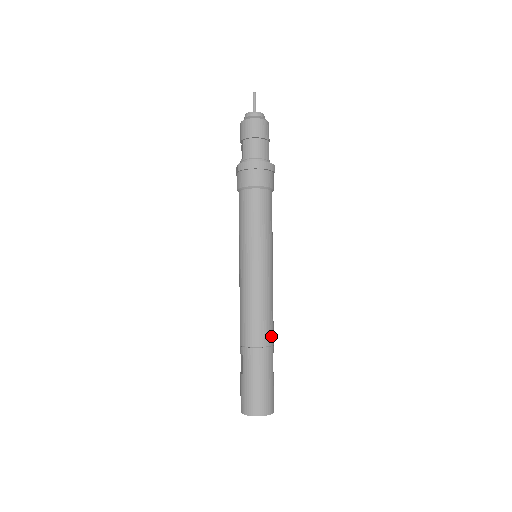
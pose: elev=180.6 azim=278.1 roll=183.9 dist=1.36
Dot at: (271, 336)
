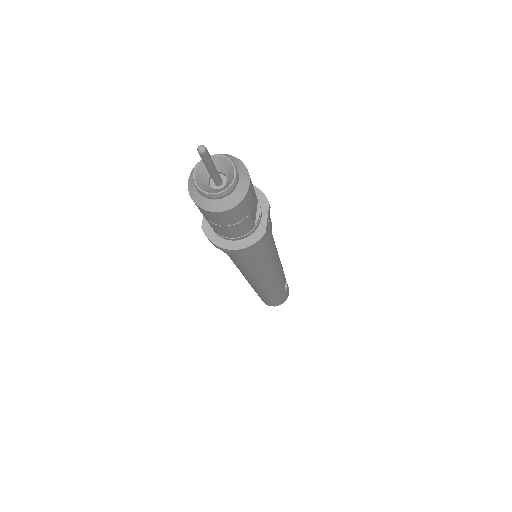
Dot at: (279, 290)
